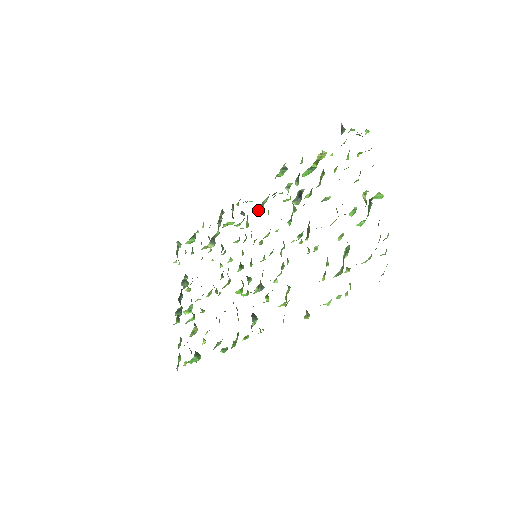
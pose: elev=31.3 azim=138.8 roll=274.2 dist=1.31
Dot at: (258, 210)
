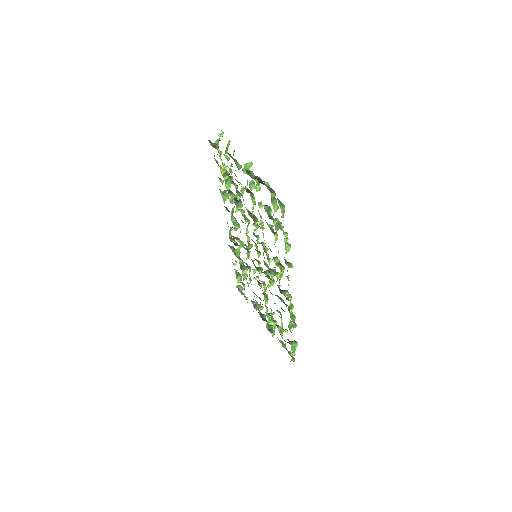
Dot at: (238, 228)
